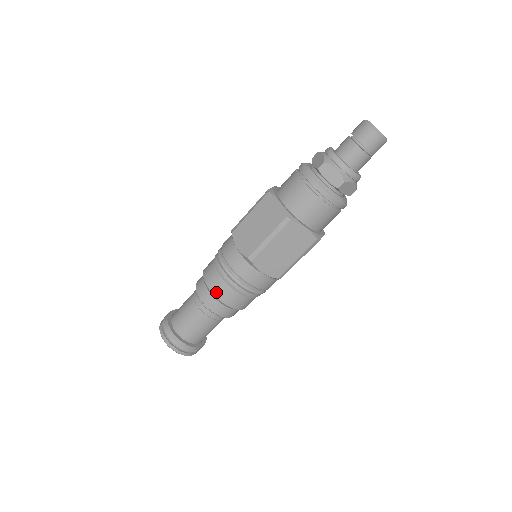
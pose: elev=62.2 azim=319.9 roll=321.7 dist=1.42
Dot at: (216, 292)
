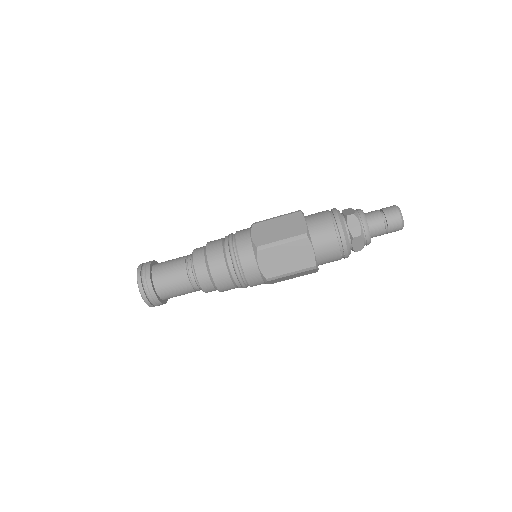
Dot at: (219, 285)
